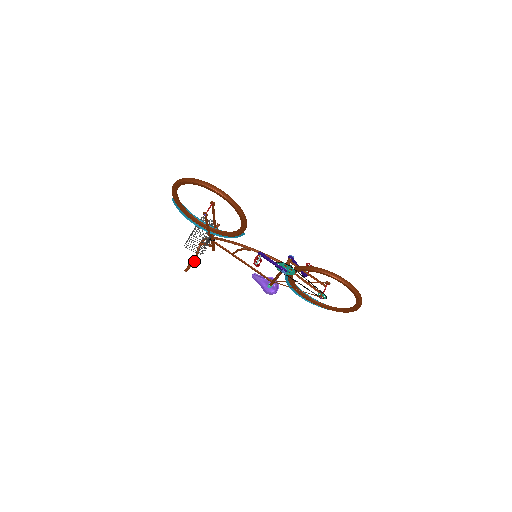
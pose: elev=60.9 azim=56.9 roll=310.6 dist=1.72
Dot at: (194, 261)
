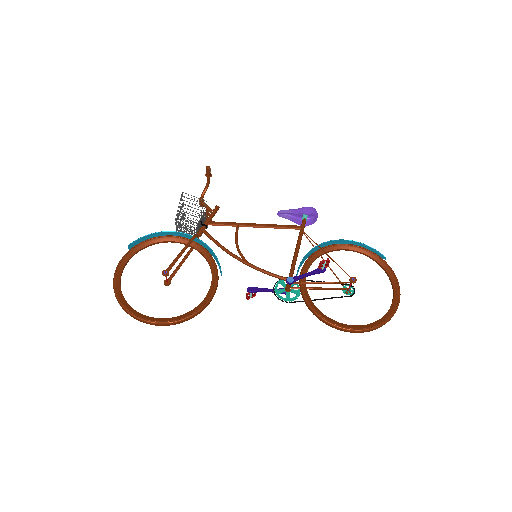
Dot at: (207, 210)
